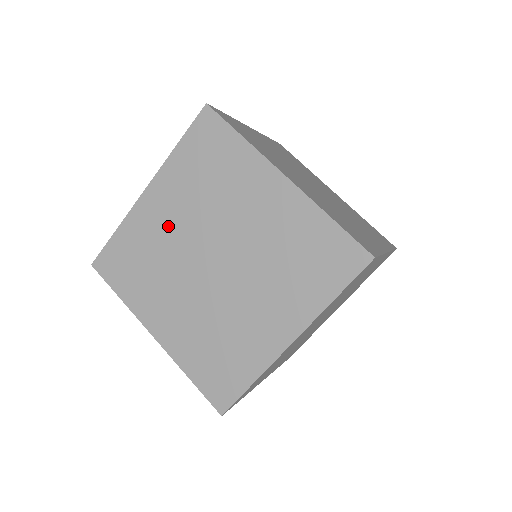
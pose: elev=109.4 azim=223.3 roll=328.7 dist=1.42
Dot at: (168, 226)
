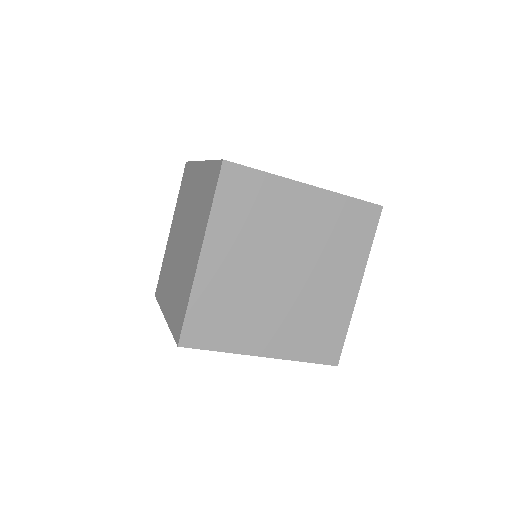
Dot at: (192, 195)
